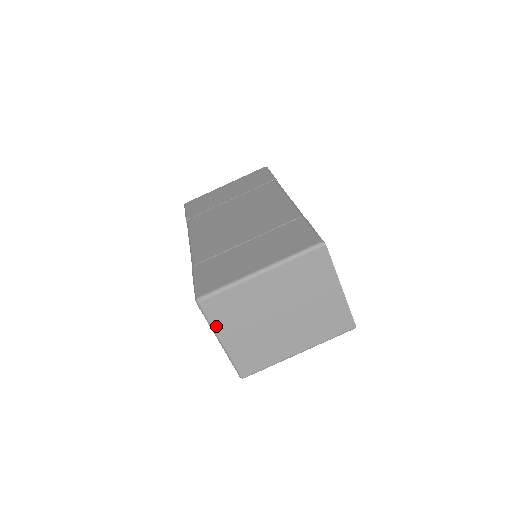
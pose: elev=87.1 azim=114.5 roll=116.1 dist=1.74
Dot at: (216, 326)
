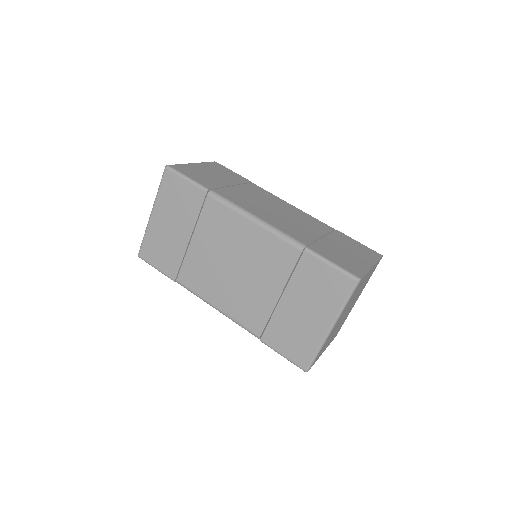
Dot at: occluded
